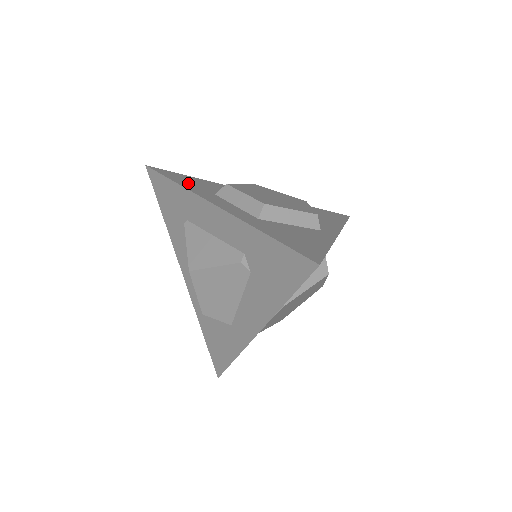
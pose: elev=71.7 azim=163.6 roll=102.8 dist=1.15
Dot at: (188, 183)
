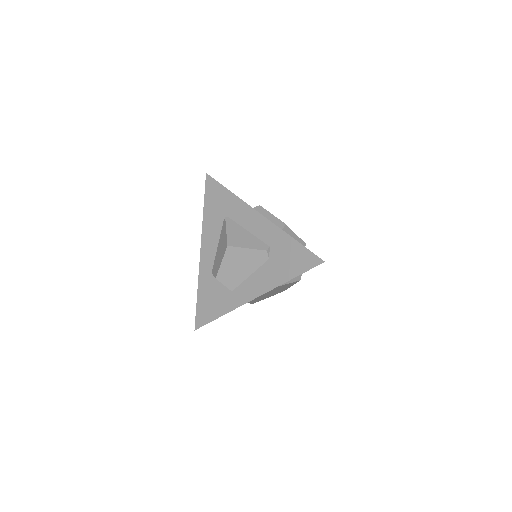
Dot at: occluded
